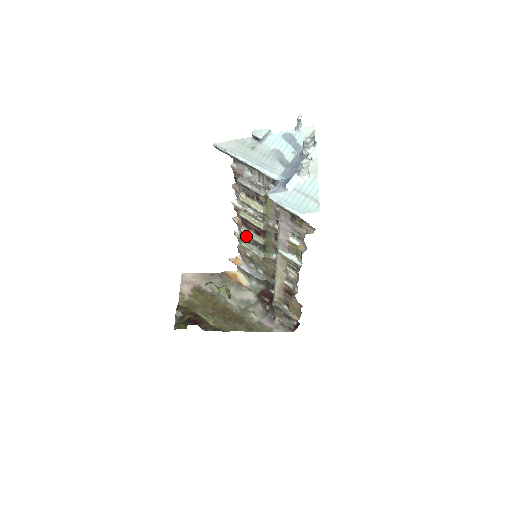
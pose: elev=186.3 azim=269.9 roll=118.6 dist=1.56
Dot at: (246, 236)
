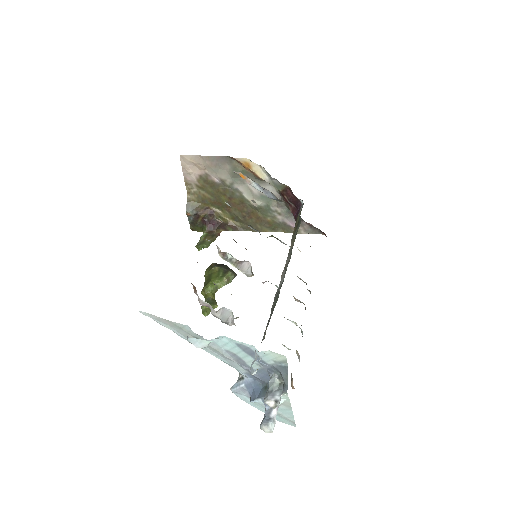
Dot at: occluded
